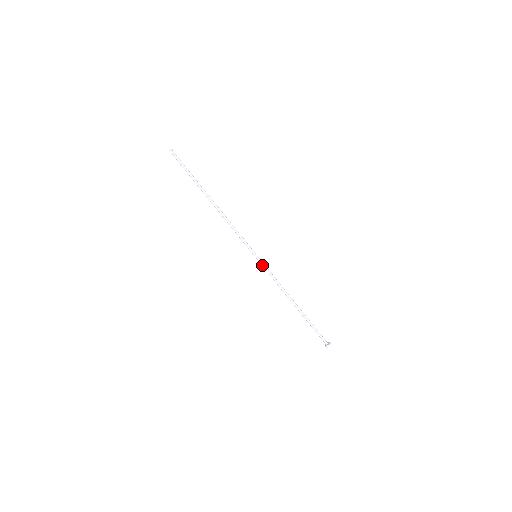
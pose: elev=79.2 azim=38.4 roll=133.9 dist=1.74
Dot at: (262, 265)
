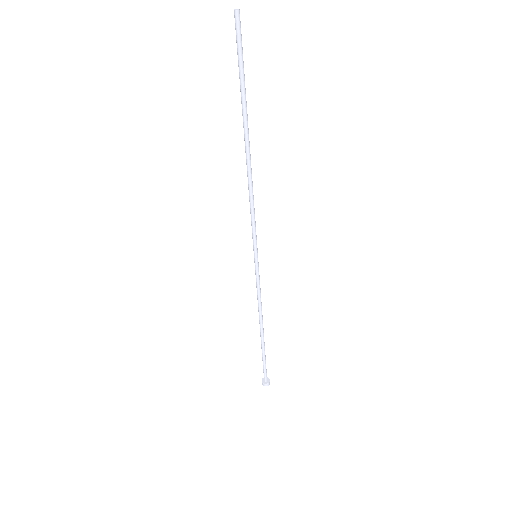
Dot at: (255, 271)
